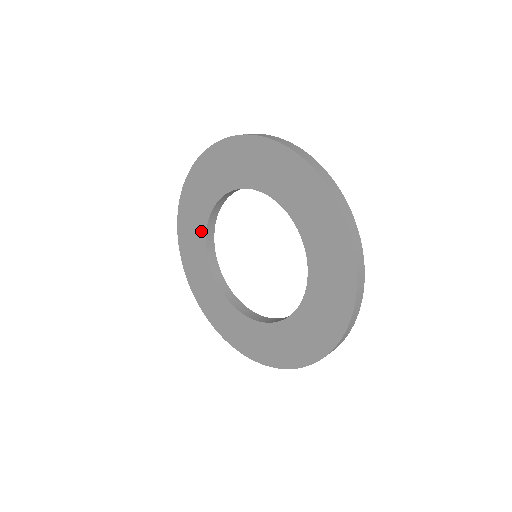
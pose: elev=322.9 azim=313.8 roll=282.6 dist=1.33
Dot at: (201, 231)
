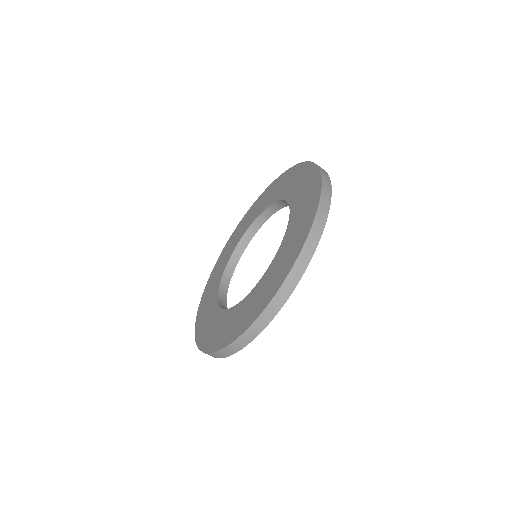
Dot at: (226, 261)
